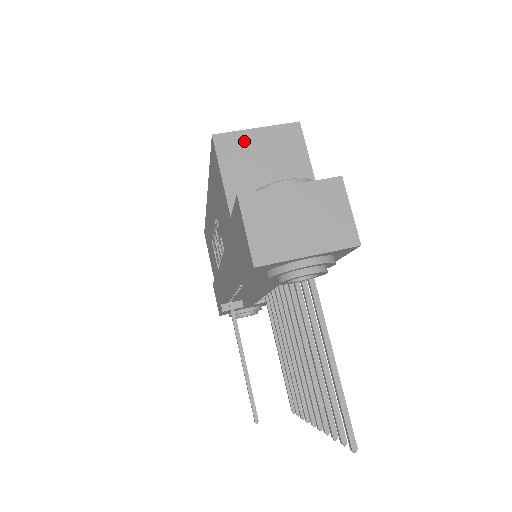
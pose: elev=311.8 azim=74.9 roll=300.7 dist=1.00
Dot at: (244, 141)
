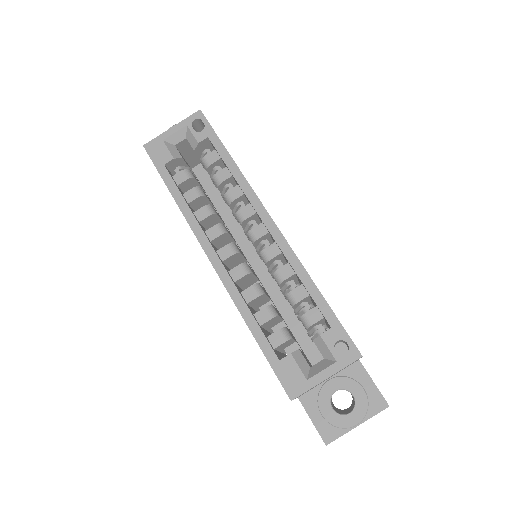
Dot at: occluded
